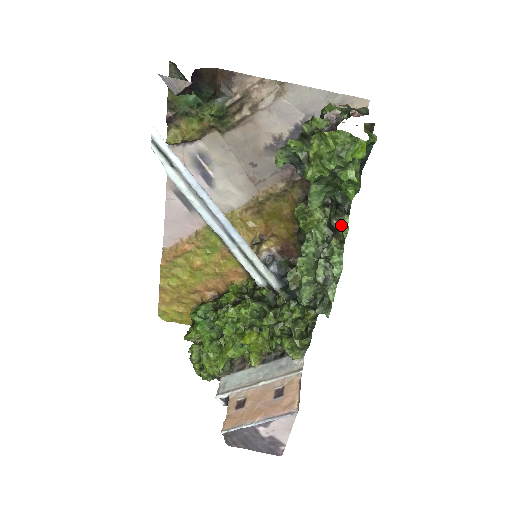
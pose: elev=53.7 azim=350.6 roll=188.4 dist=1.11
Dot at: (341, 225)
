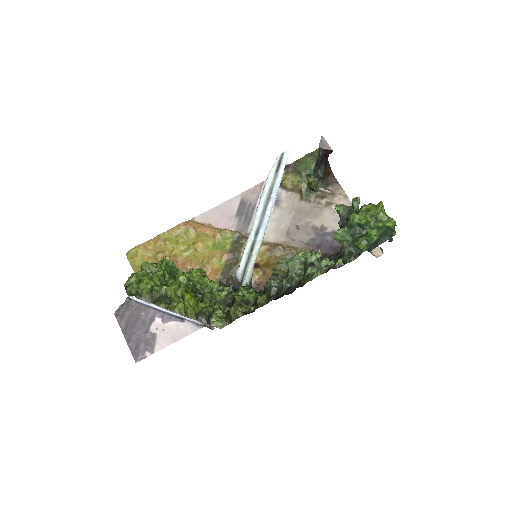
Dot at: occluded
